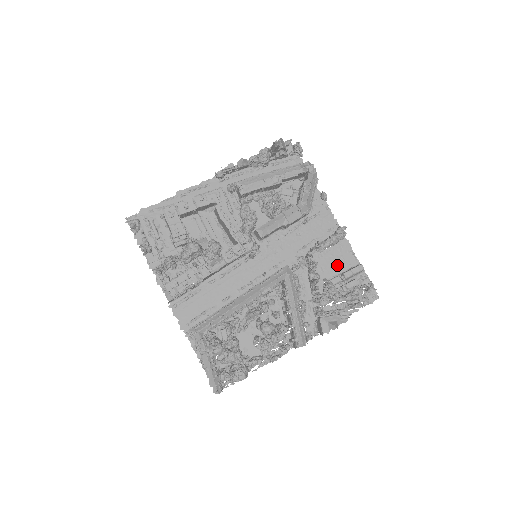
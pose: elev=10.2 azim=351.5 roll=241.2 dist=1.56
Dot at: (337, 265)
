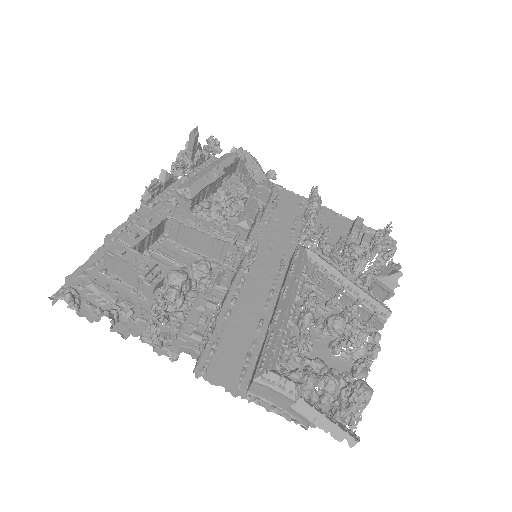
Dot at: (336, 231)
